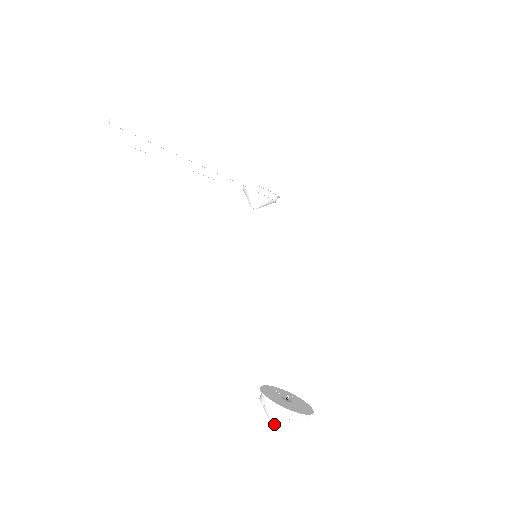
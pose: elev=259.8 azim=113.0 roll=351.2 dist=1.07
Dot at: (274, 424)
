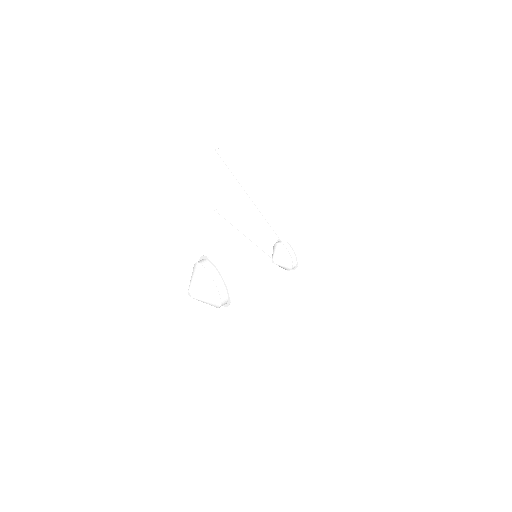
Dot at: (191, 285)
